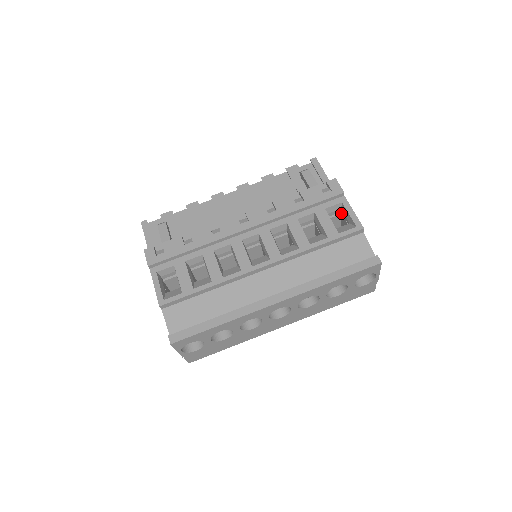
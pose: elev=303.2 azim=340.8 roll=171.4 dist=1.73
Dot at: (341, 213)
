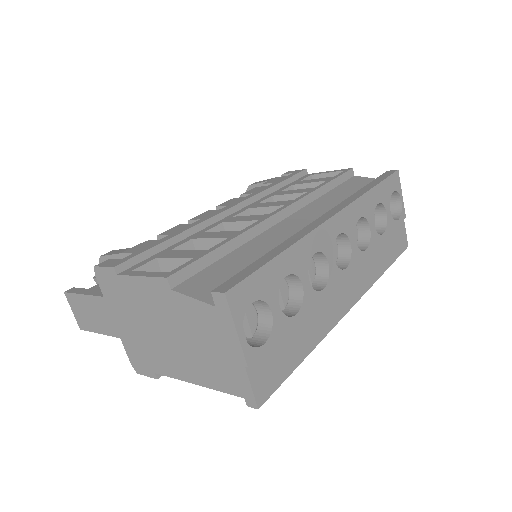
Dot at: occluded
